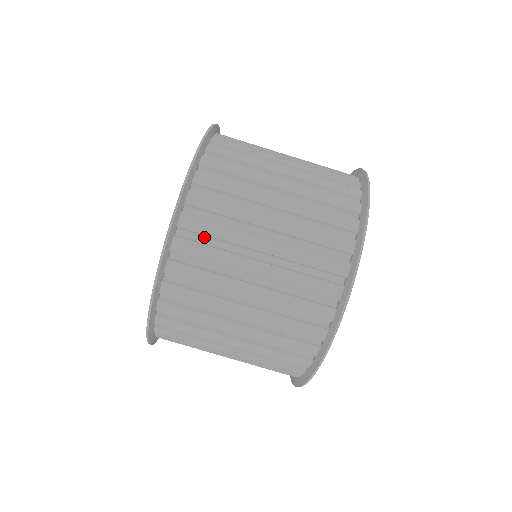
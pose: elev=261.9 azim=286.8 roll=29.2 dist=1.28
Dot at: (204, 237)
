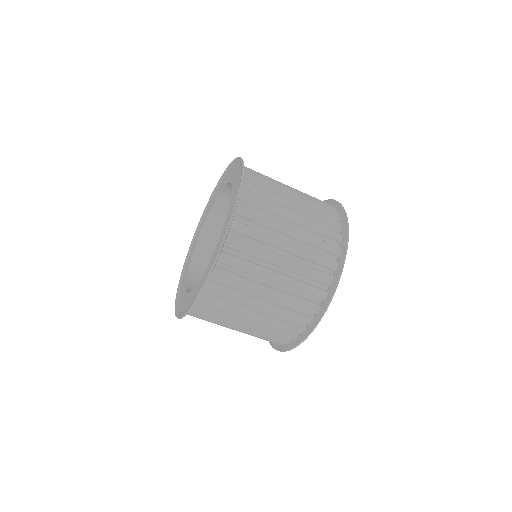
Dot at: (251, 223)
